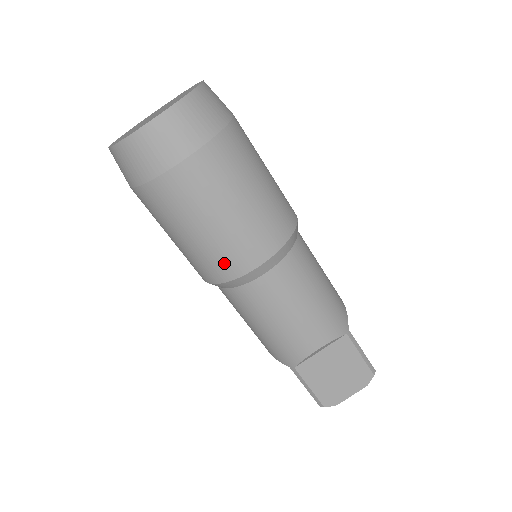
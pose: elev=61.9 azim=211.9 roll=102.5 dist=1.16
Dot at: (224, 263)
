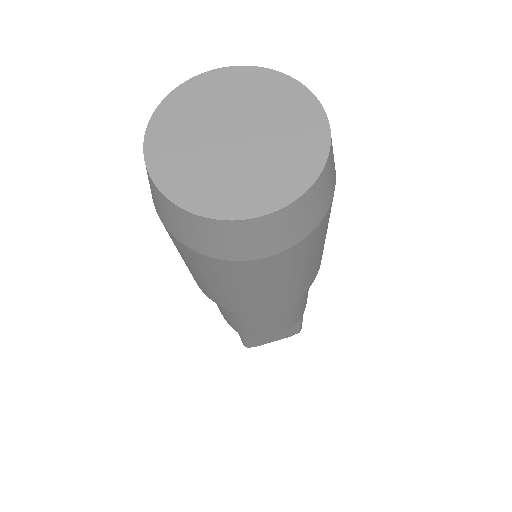
Dot at: (241, 307)
